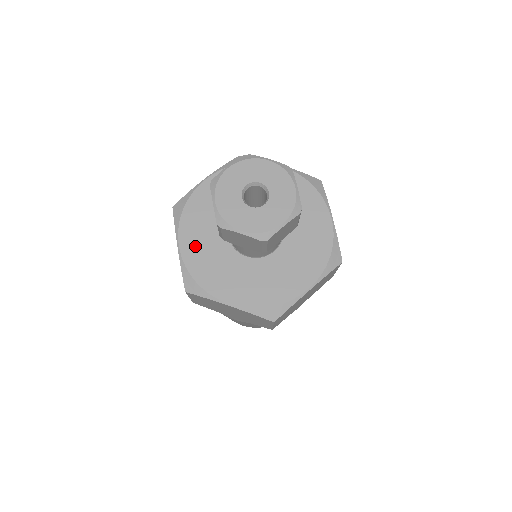
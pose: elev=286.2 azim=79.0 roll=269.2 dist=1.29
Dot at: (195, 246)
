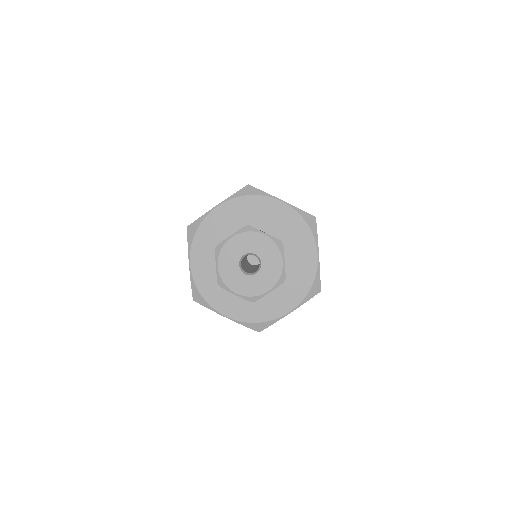
Dot at: (203, 266)
